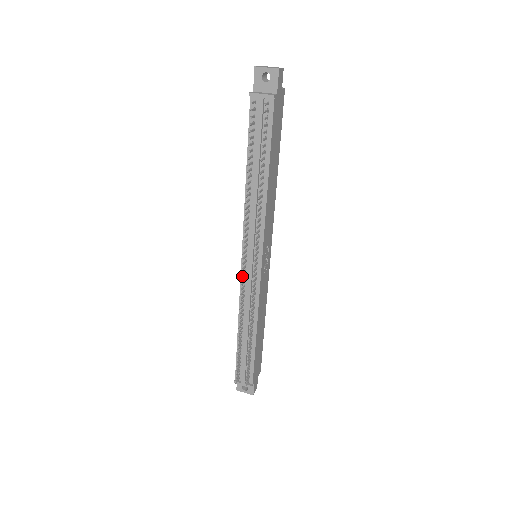
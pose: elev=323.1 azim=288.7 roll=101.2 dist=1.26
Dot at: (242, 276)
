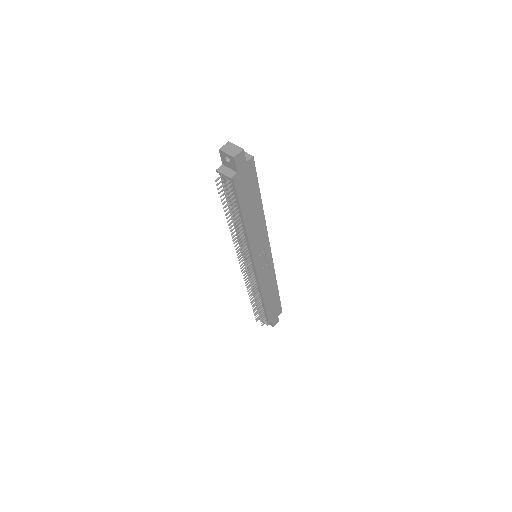
Dot at: (246, 268)
